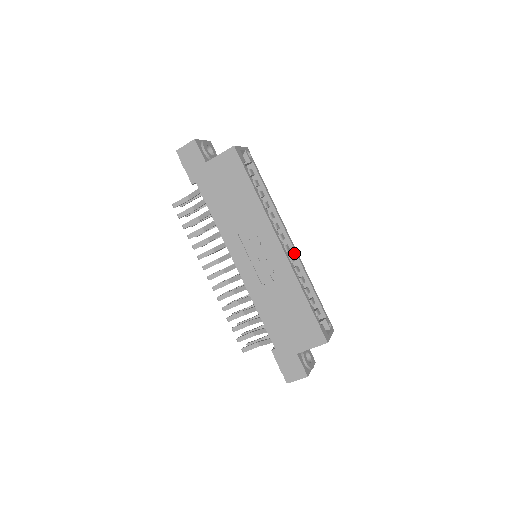
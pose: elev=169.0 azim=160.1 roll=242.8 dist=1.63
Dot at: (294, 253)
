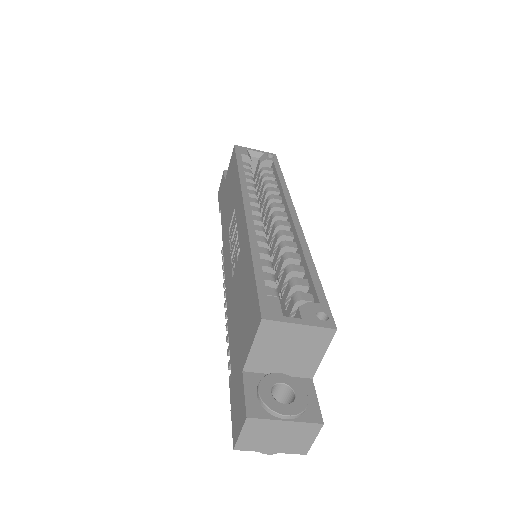
Dot at: (293, 228)
